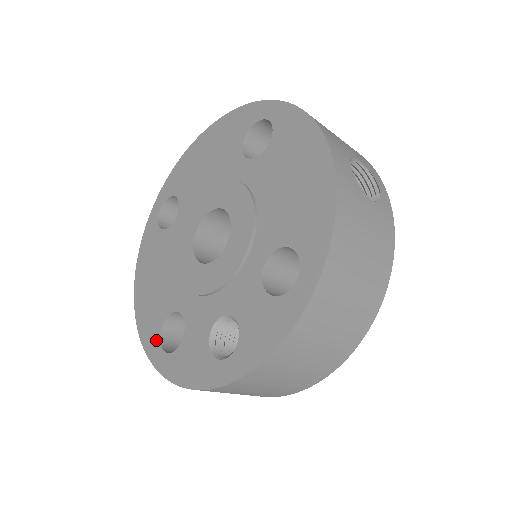
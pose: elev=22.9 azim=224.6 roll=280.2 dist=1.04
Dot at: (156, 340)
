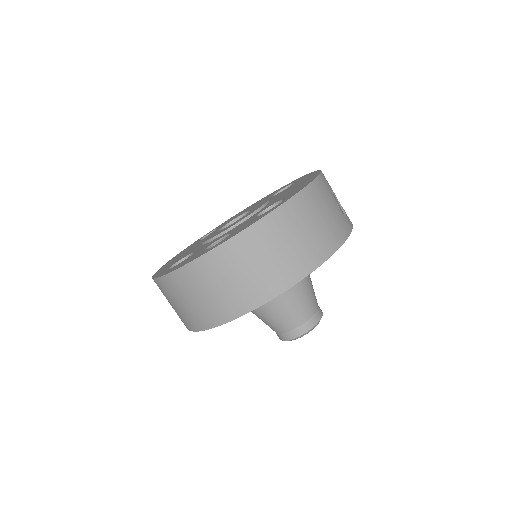
Dot at: (165, 270)
